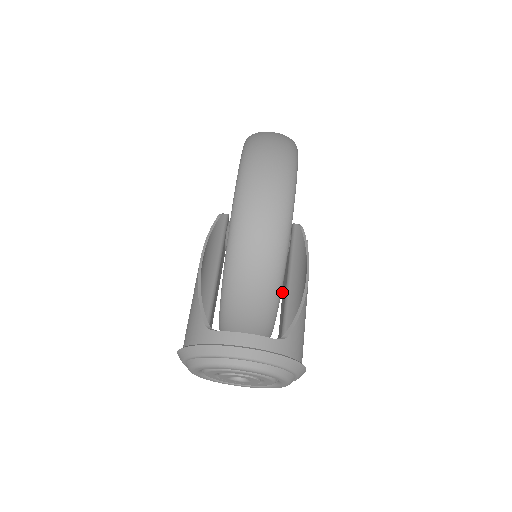
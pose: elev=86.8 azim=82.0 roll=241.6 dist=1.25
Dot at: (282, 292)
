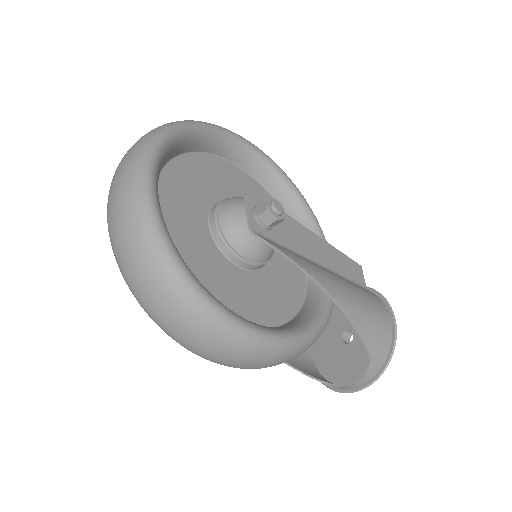
Dot at: (299, 226)
